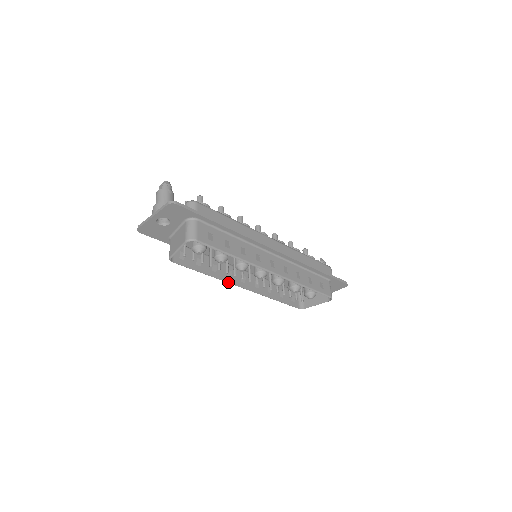
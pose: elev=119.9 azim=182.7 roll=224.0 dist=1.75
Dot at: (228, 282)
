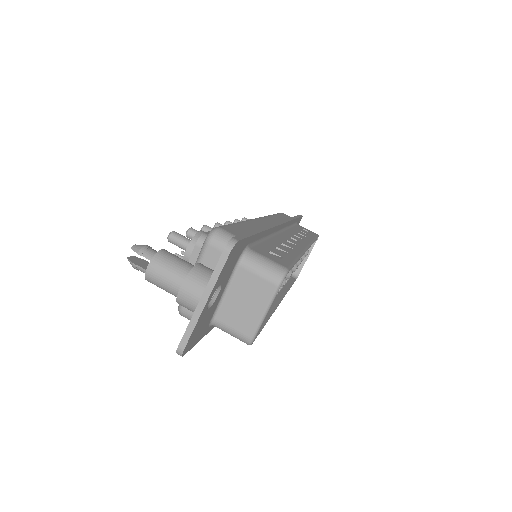
Dot at: (274, 310)
